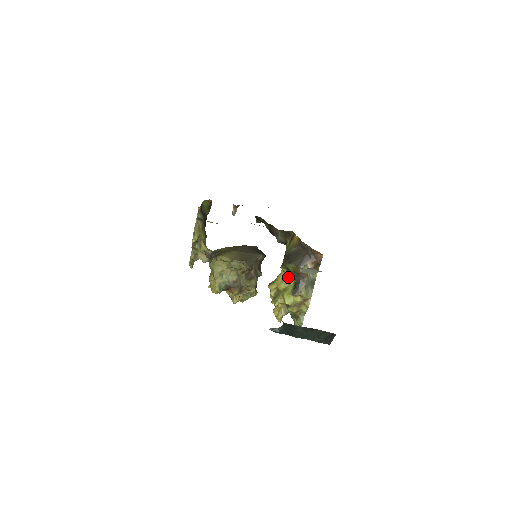
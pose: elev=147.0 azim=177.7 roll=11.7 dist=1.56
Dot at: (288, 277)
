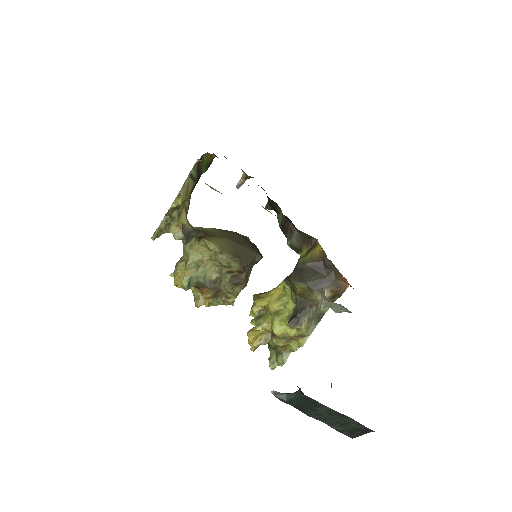
Dot at: (287, 297)
